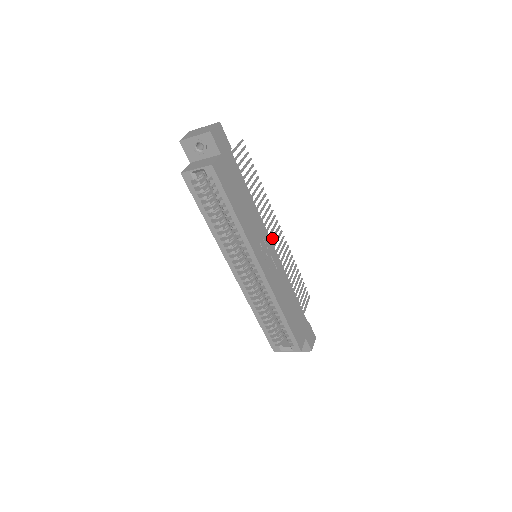
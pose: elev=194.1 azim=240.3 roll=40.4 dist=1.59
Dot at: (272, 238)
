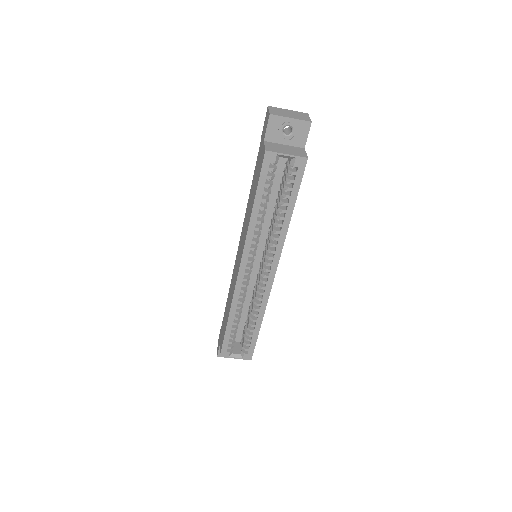
Dot at: occluded
